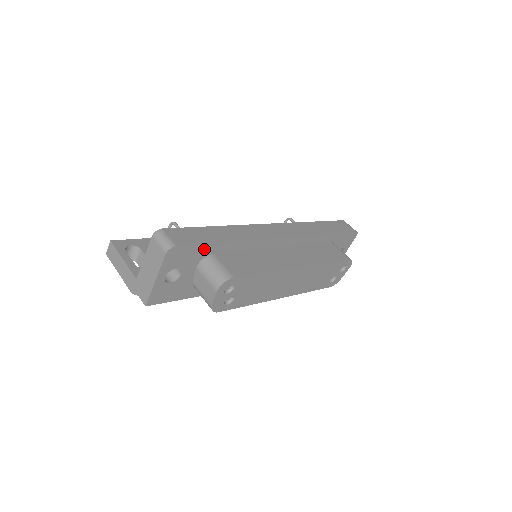
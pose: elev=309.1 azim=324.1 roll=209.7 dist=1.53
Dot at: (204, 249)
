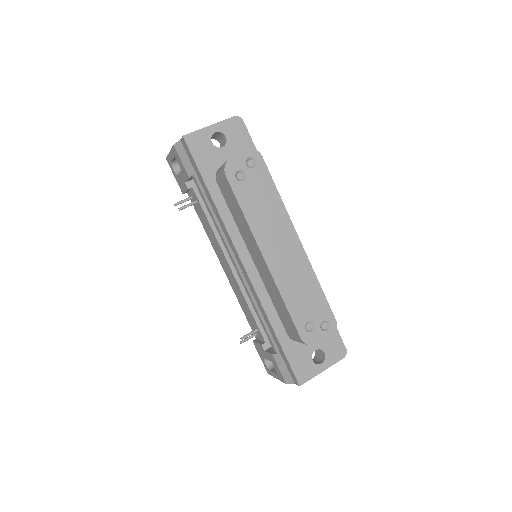
Dot at: occluded
